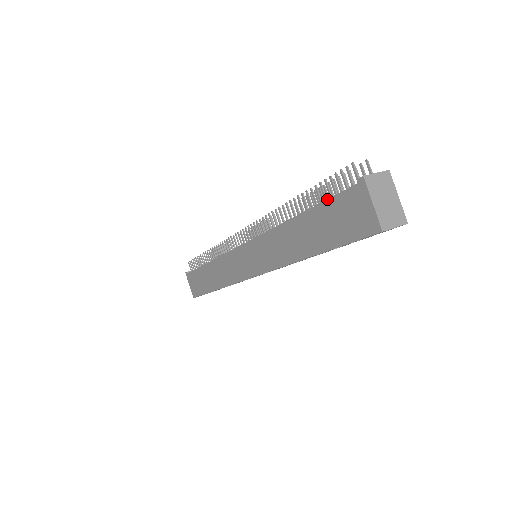
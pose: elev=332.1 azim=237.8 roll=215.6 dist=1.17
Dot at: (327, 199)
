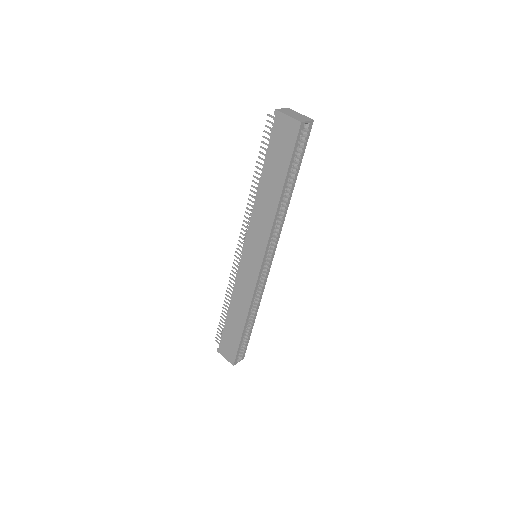
Dot at: (268, 145)
